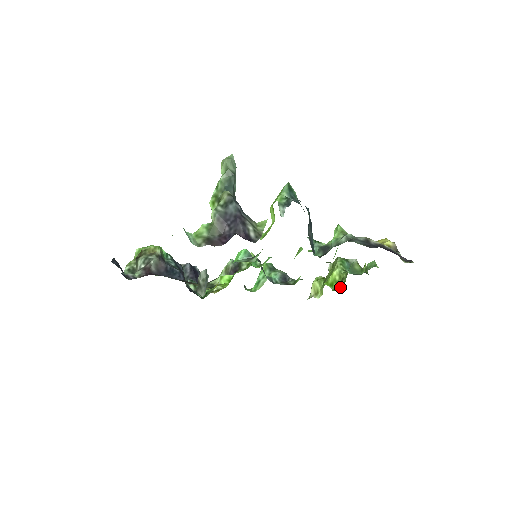
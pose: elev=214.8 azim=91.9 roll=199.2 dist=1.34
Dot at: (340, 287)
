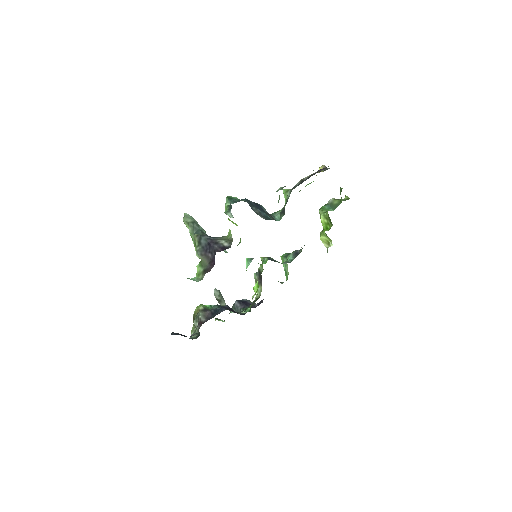
Dot at: (331, 224)
